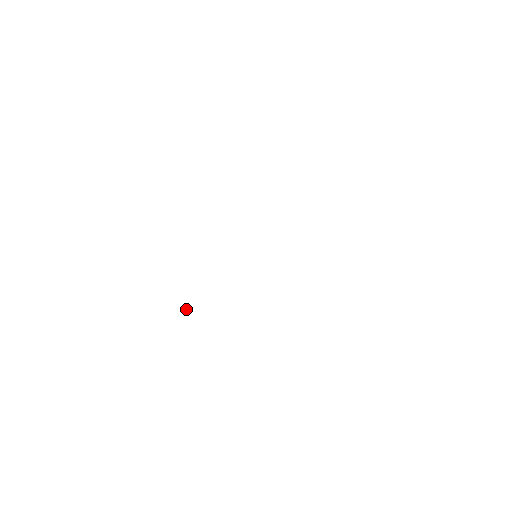
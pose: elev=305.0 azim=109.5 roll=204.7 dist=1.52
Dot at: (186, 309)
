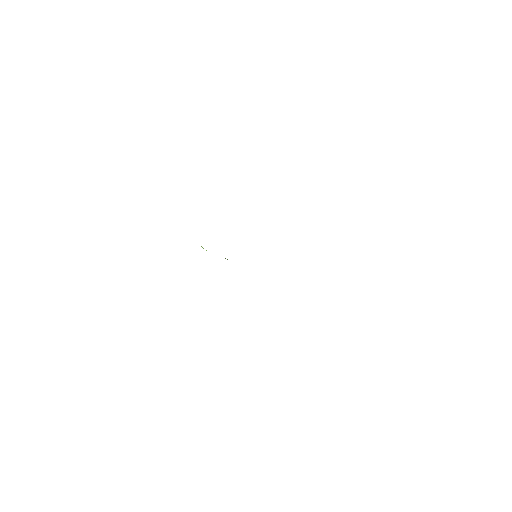
Dot at: (202, 247)
